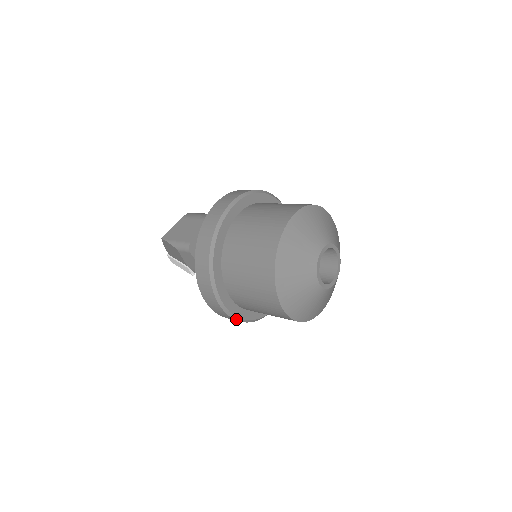
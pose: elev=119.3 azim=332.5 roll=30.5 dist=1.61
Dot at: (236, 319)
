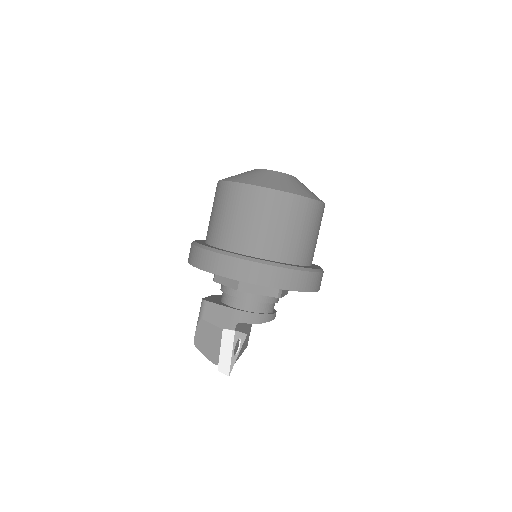
Dot at: (259, 262)
